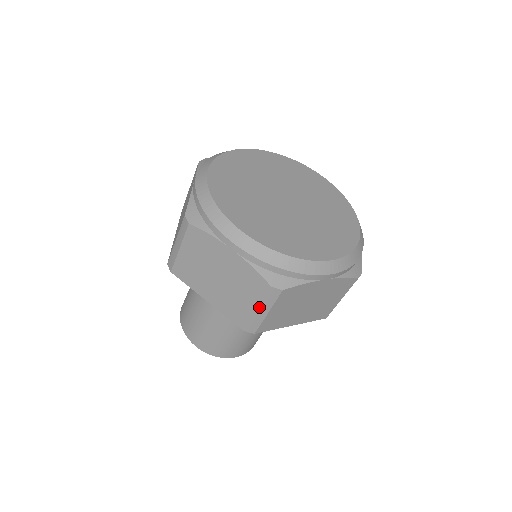
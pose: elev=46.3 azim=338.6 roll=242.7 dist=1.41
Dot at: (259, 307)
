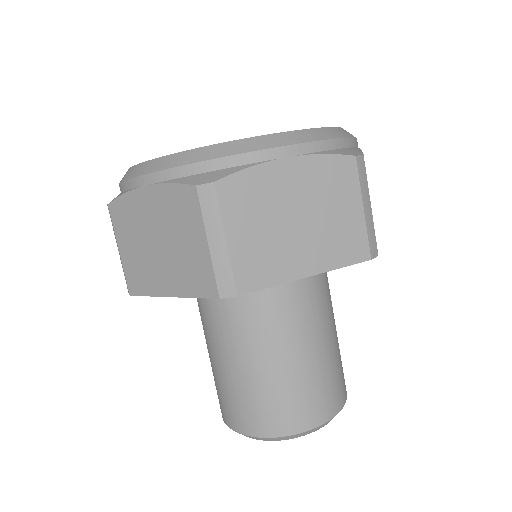
Dot at: (207, 236)
